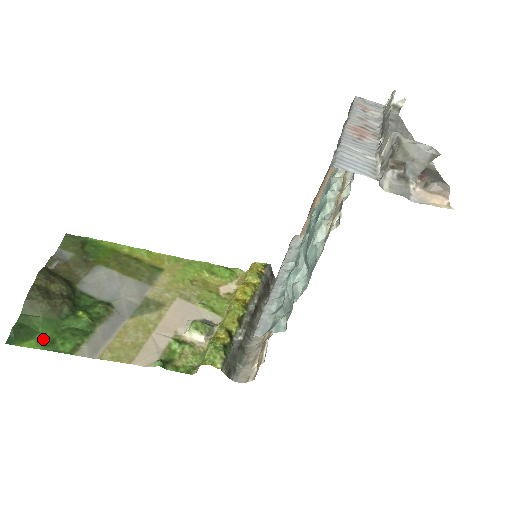
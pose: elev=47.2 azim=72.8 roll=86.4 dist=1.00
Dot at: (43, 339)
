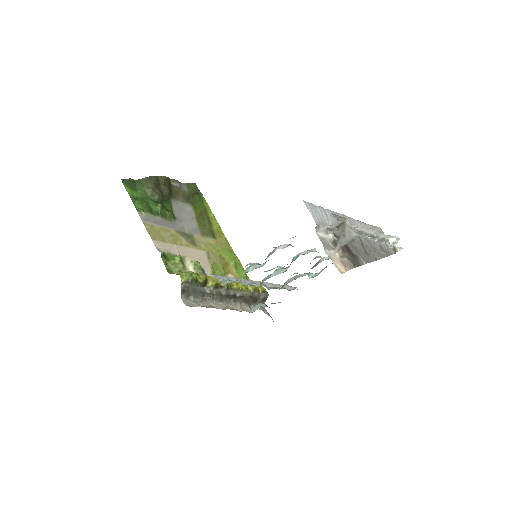
Dot at: (135, 194)
